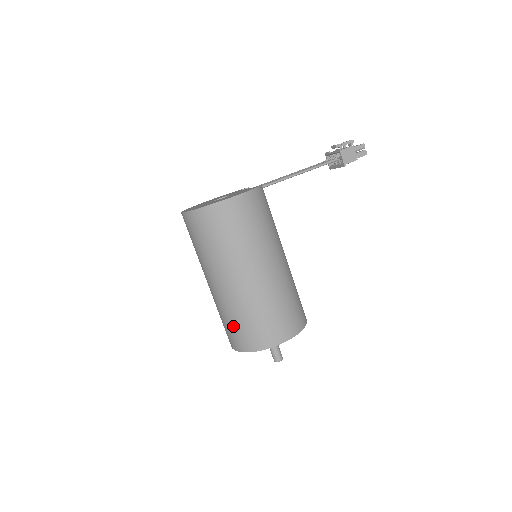
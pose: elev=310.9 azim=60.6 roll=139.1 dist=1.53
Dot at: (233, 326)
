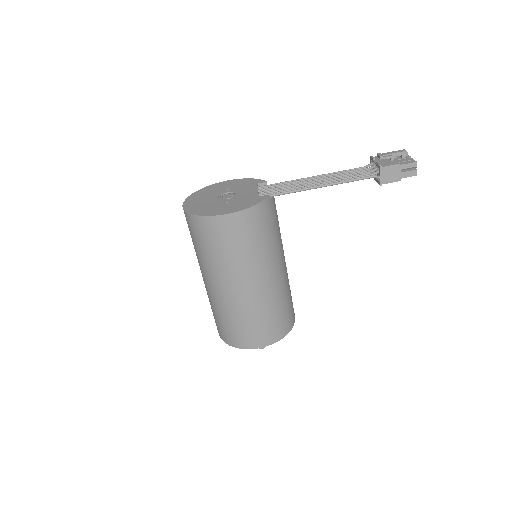
Dot at: (215, 317)
